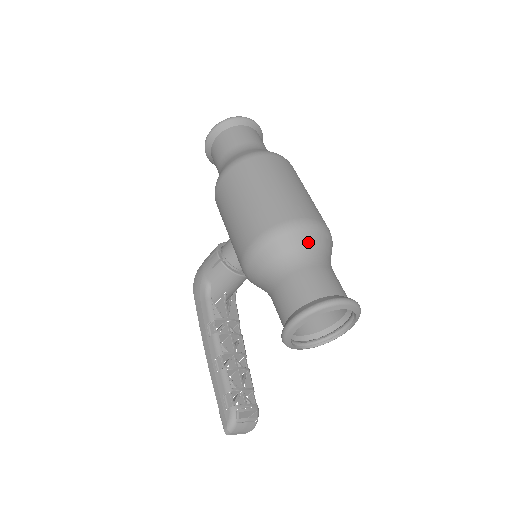
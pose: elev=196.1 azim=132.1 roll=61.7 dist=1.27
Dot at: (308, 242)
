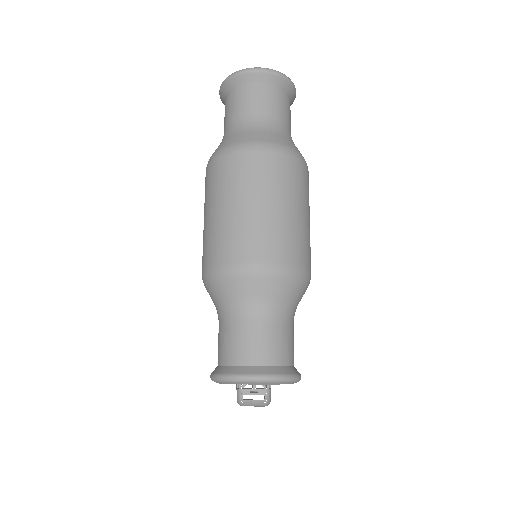
Dot at: (238, 292)
